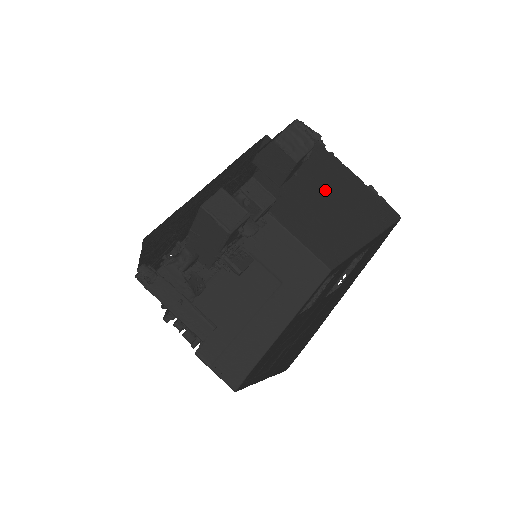
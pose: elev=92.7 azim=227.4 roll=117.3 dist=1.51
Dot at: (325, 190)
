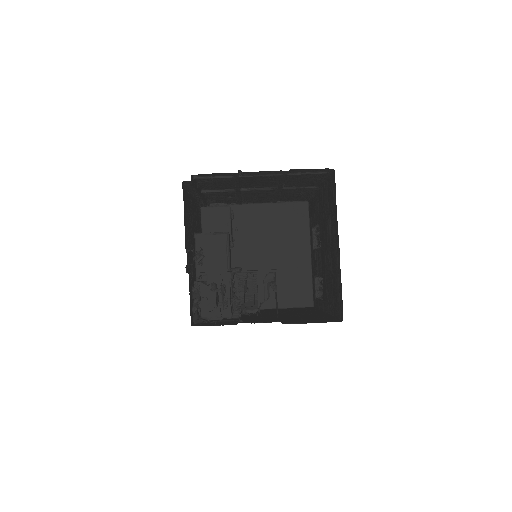
Dot at: (258, 236)
